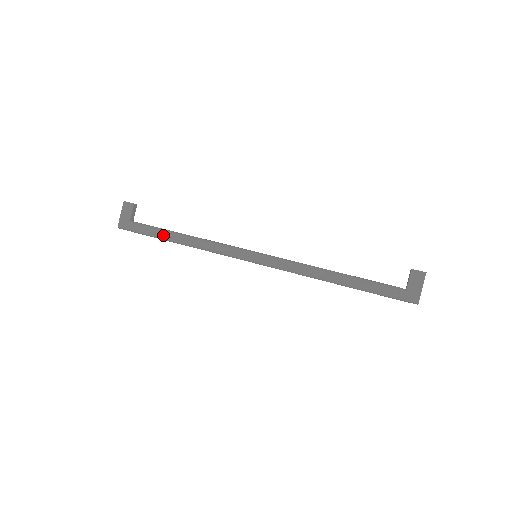
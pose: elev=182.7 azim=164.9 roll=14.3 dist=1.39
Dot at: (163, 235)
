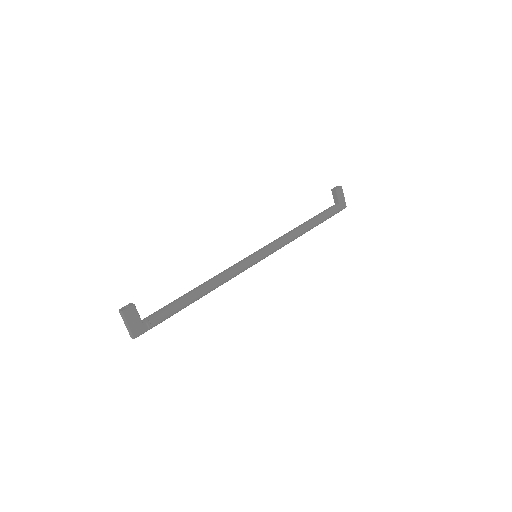
Dot at: (185, 305)
